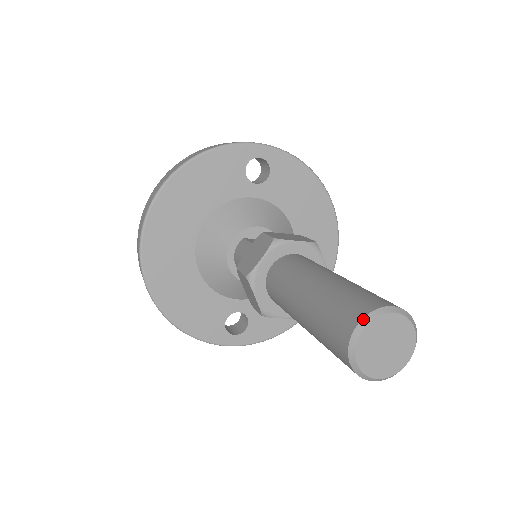
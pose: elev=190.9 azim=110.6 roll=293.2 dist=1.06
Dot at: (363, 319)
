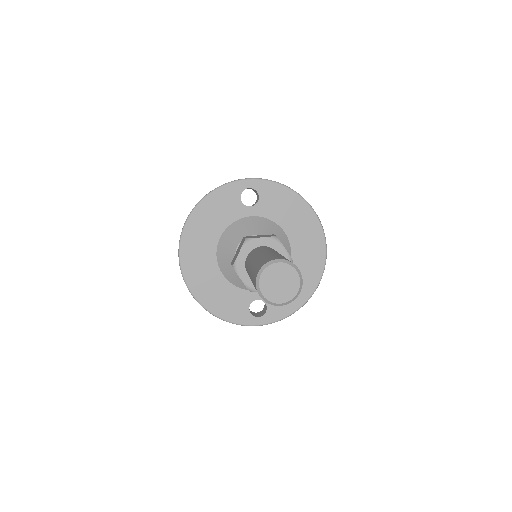
Dot at: (261, 269)
